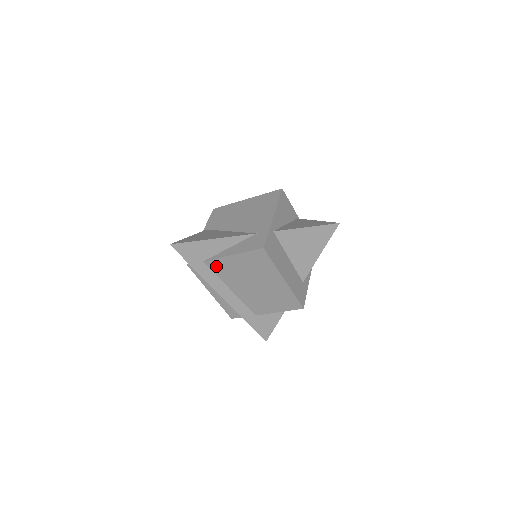
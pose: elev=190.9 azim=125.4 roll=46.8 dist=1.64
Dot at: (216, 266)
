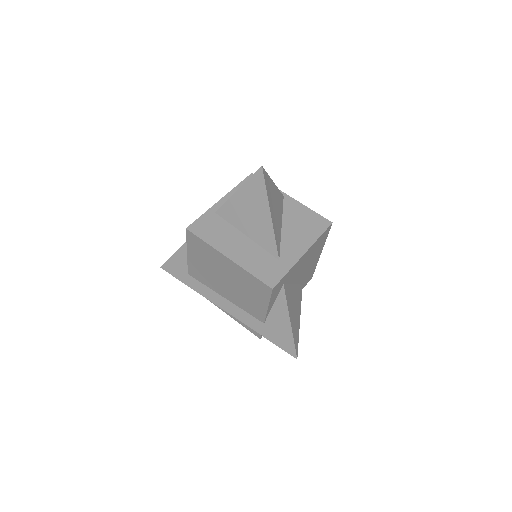
Dot at: (195, 274)
